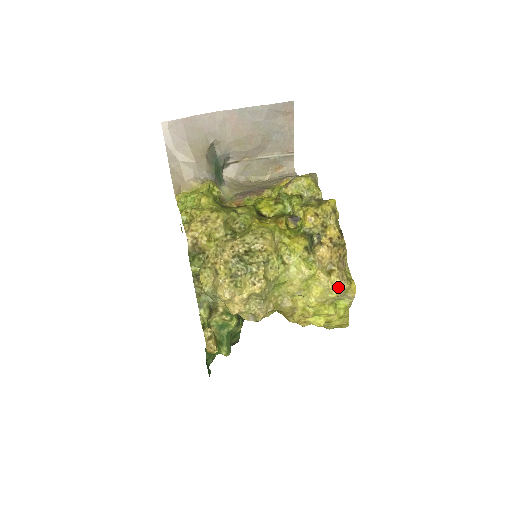
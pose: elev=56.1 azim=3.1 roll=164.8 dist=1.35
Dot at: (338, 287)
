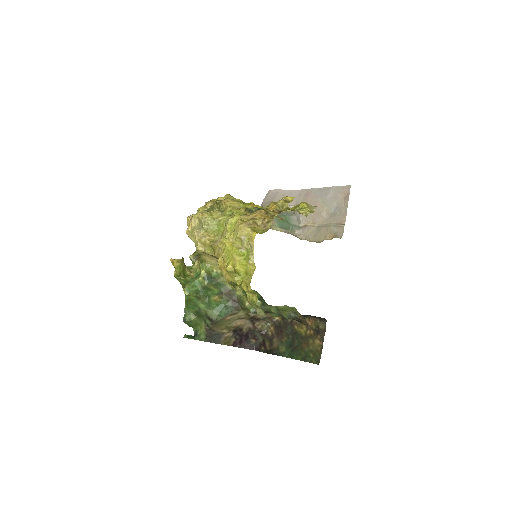
Dot at: (241, 227)
